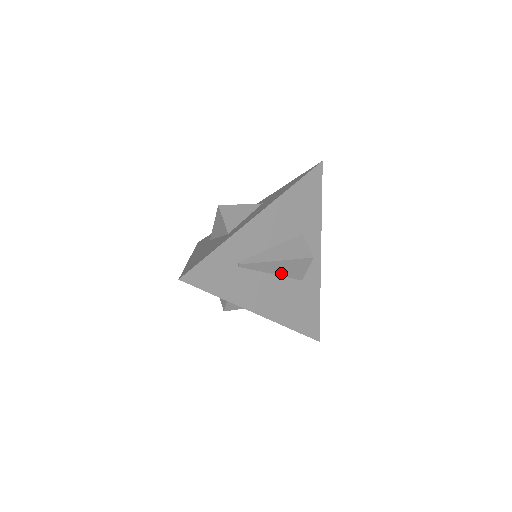
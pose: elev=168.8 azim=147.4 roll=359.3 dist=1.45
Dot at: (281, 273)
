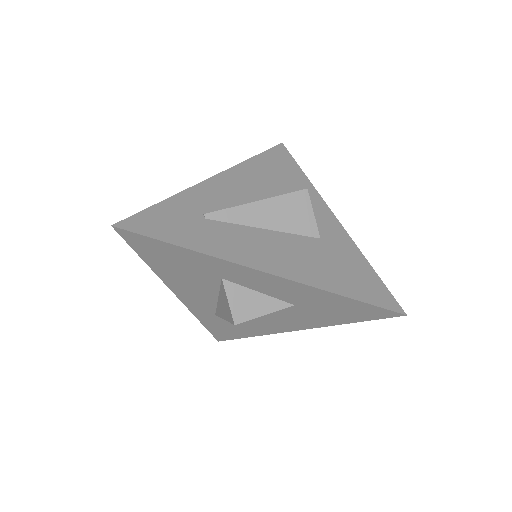
Dot at: (278, 226)
